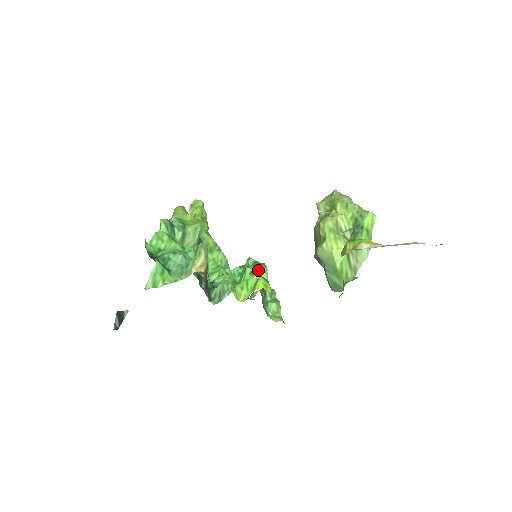
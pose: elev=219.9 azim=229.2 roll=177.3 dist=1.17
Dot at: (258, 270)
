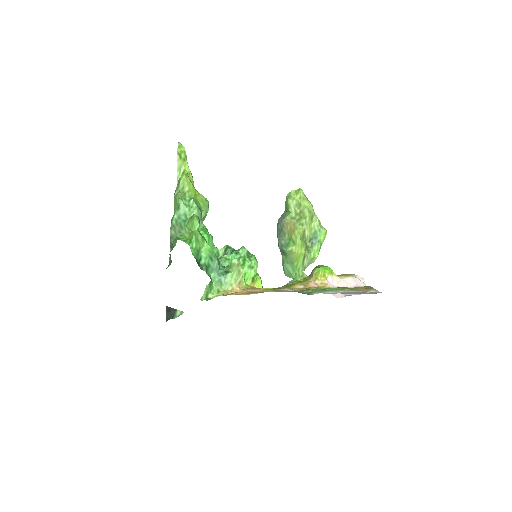
Dot at: (254, 266)
